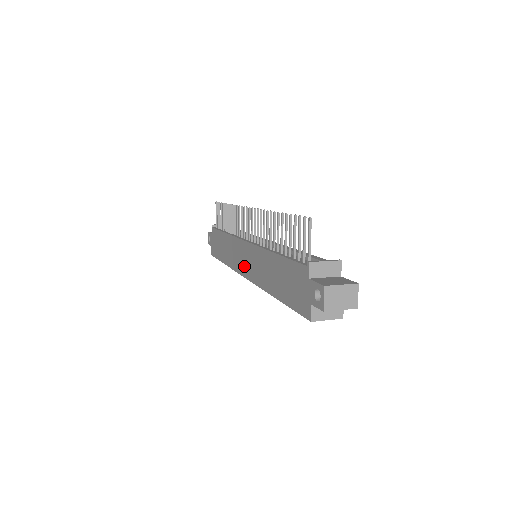
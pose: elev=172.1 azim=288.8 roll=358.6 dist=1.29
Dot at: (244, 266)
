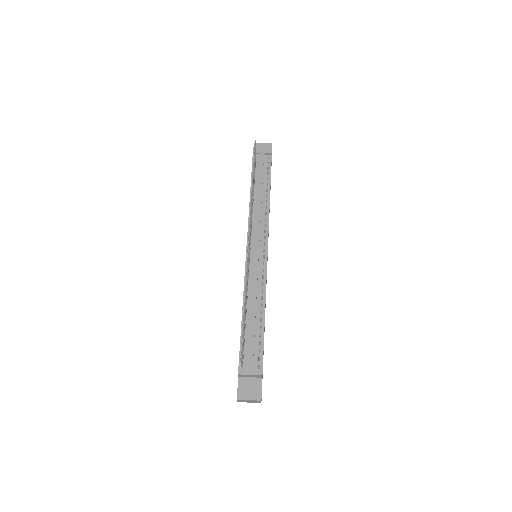
Dot at: occluded
